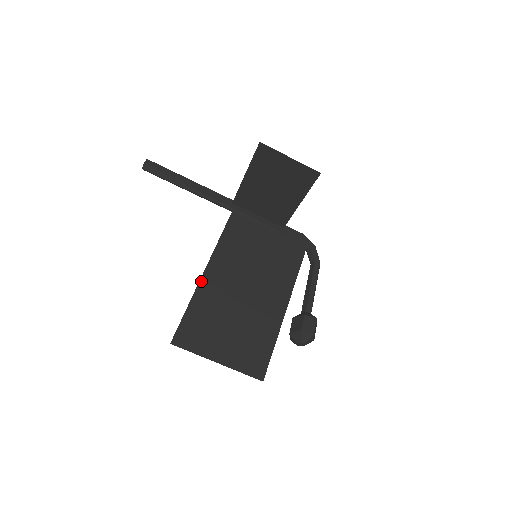
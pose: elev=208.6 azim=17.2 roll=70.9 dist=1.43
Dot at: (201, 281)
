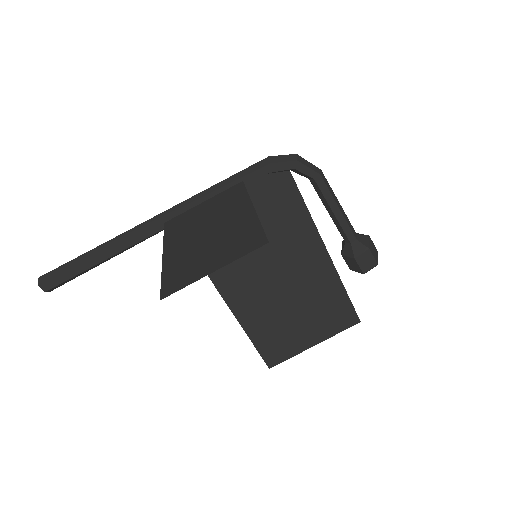
Dot at: (235, 314)
